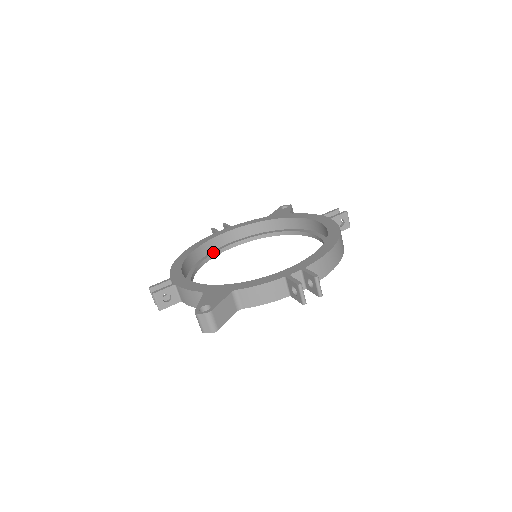
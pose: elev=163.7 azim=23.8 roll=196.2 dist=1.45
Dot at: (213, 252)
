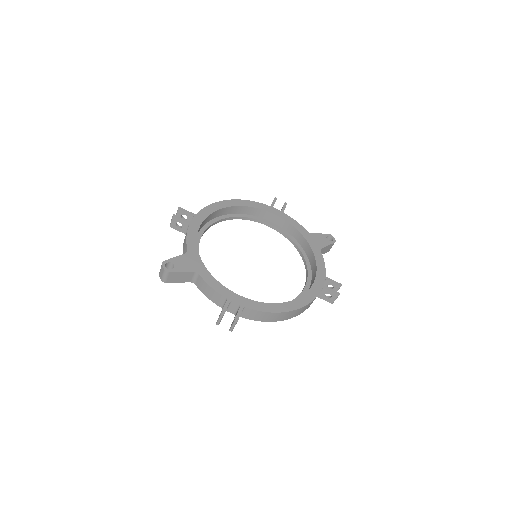
Dot at: (252, 217)
